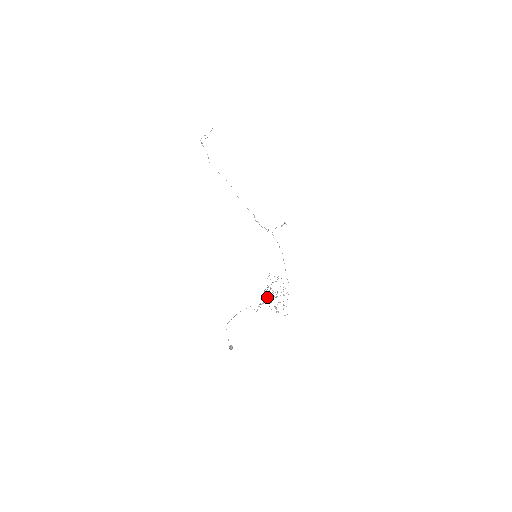
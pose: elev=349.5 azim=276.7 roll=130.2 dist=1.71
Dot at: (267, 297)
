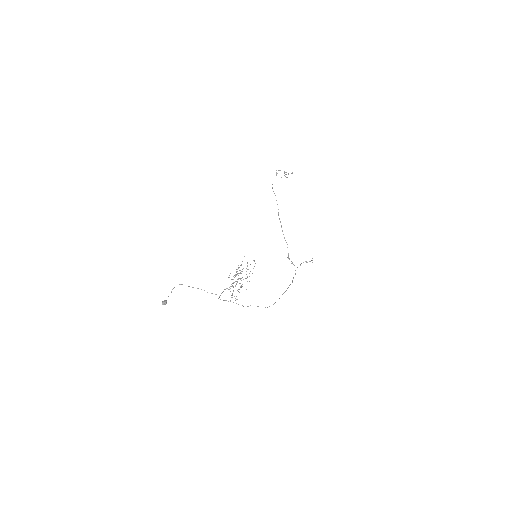
Dot at: occluded
